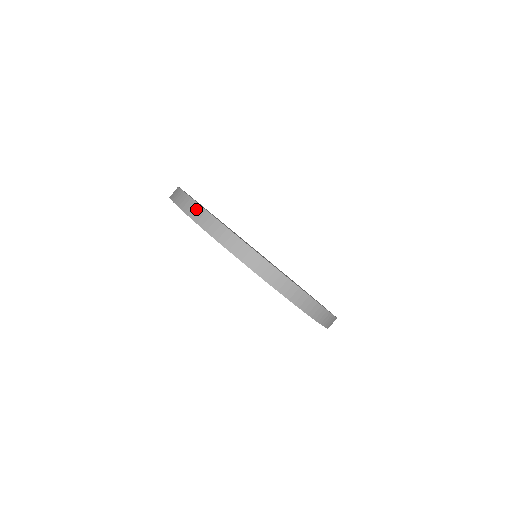
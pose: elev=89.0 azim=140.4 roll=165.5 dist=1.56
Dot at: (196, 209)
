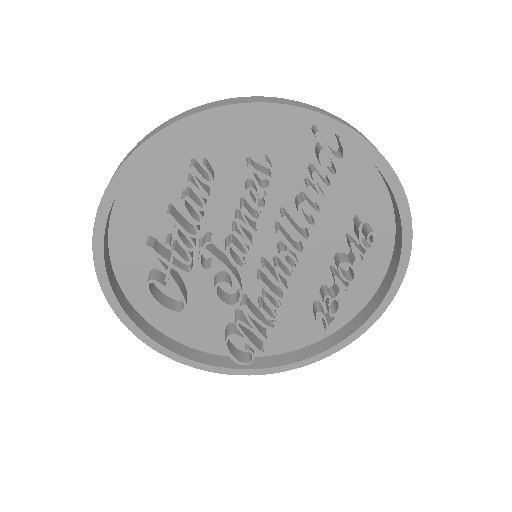
Dot at: occluded
